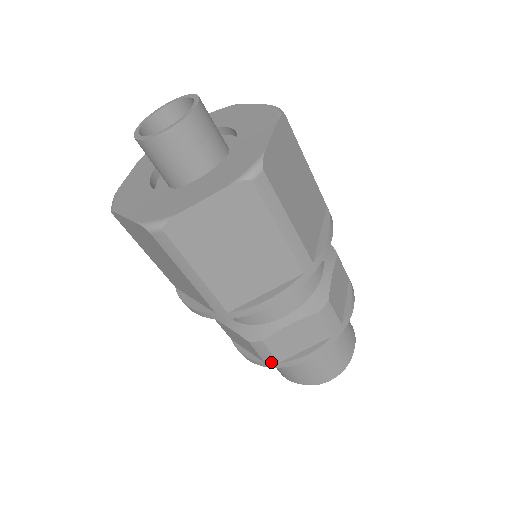
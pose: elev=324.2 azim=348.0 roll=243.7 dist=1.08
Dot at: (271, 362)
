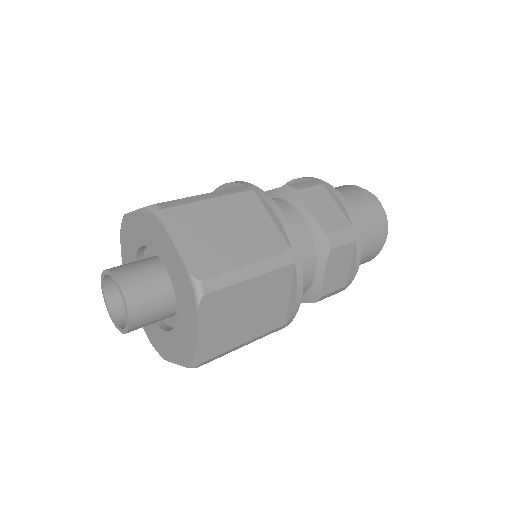
Dot at: (340, 290)
